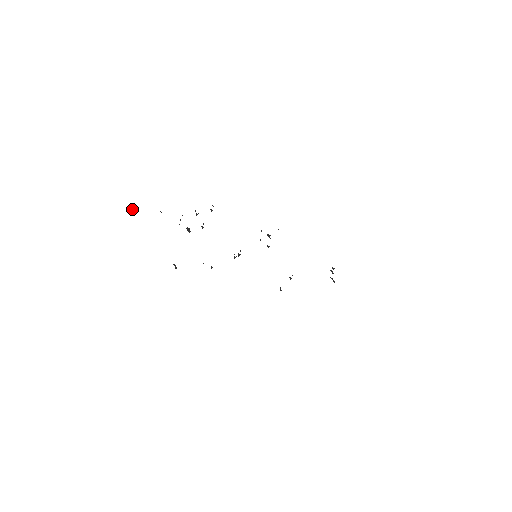
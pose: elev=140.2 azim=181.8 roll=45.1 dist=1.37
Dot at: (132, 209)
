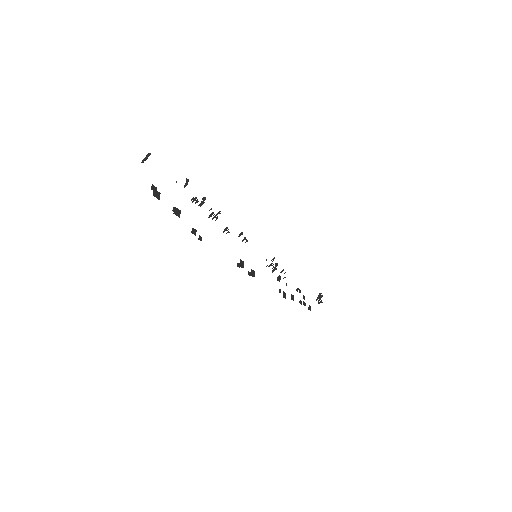
Dot at: (142, 162)
